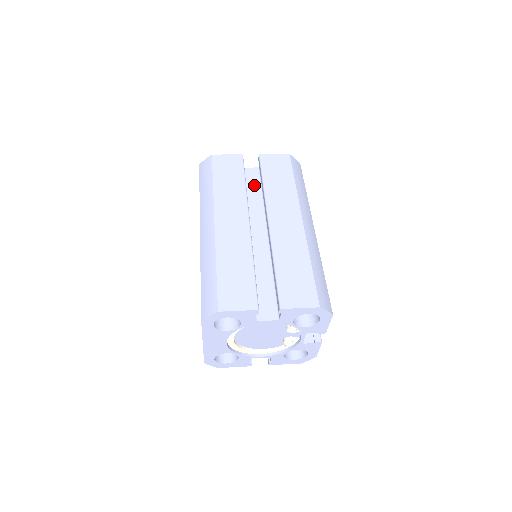
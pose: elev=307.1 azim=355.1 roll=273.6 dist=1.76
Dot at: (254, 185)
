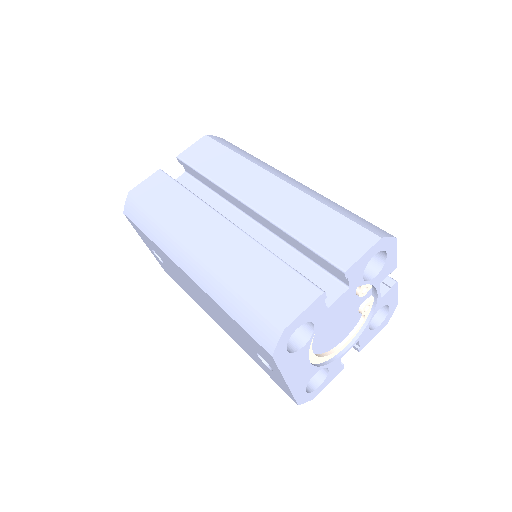
Dot at: (196, 190)
